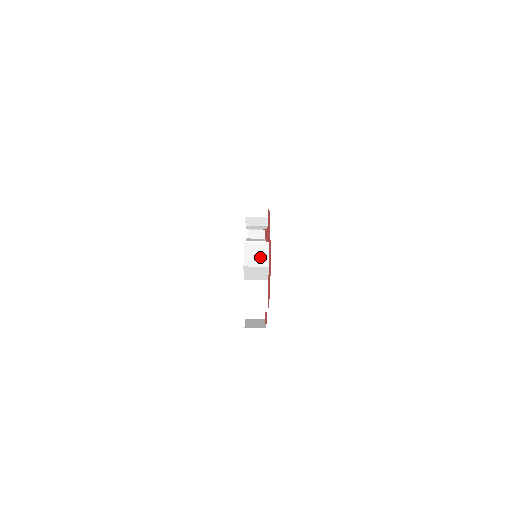
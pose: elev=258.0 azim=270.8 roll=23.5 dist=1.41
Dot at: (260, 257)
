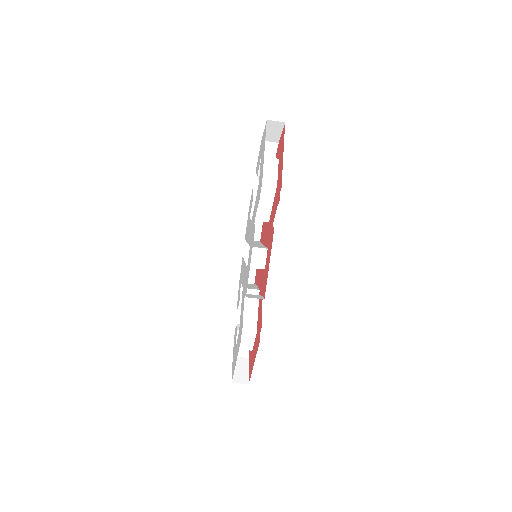
Dot at: (248, 344)
